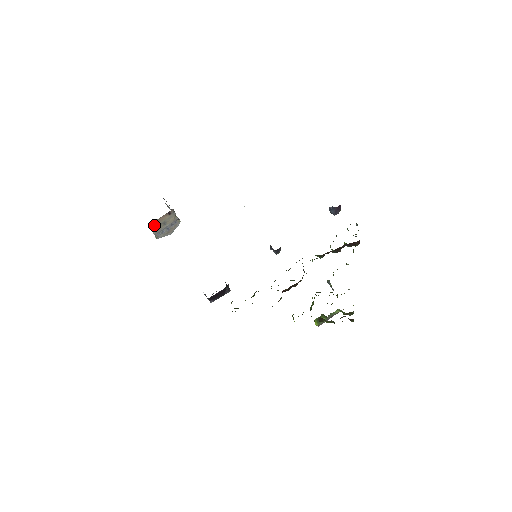
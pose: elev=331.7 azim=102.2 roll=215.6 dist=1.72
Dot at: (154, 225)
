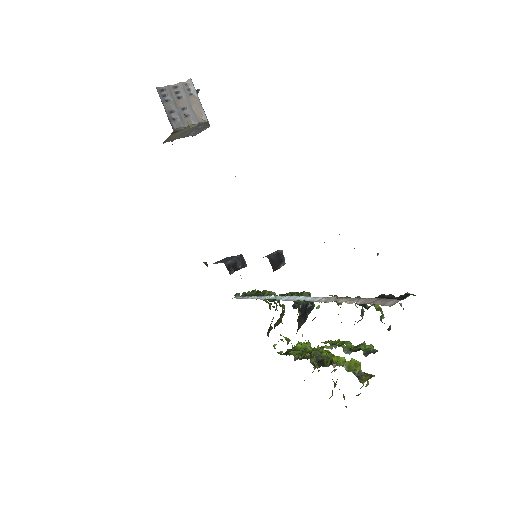
Dot at: (169, 140)
